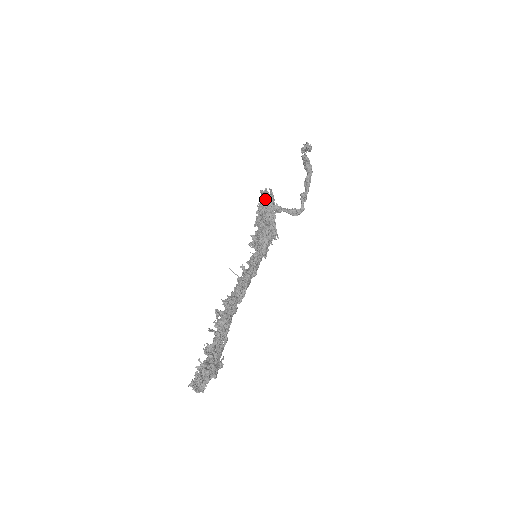
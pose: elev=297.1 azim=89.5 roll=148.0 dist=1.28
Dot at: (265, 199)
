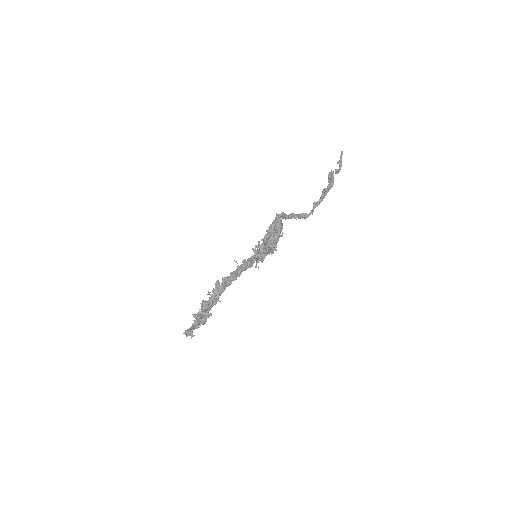
Dot at: (275, 230)
